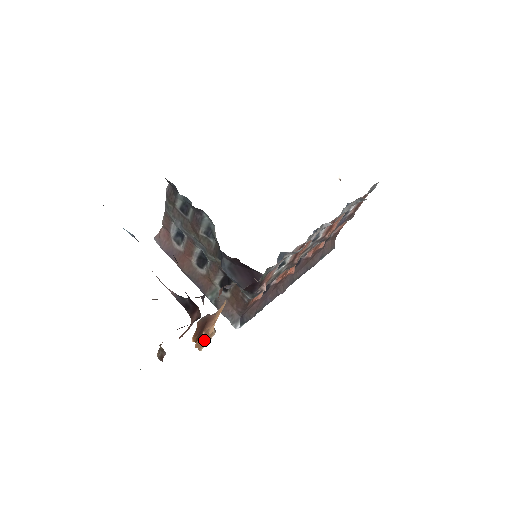
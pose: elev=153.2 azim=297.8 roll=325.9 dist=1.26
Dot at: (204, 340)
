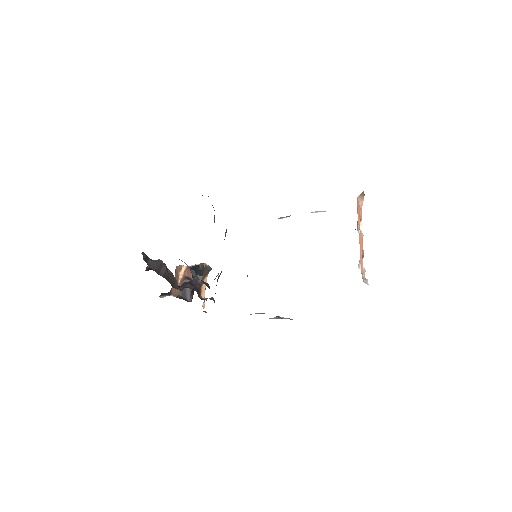
Dot at: occluded
